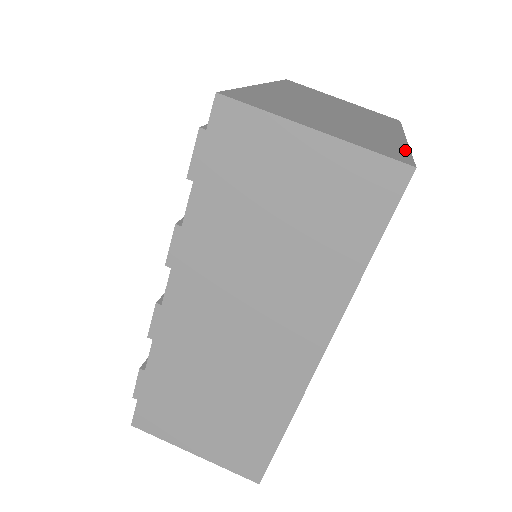
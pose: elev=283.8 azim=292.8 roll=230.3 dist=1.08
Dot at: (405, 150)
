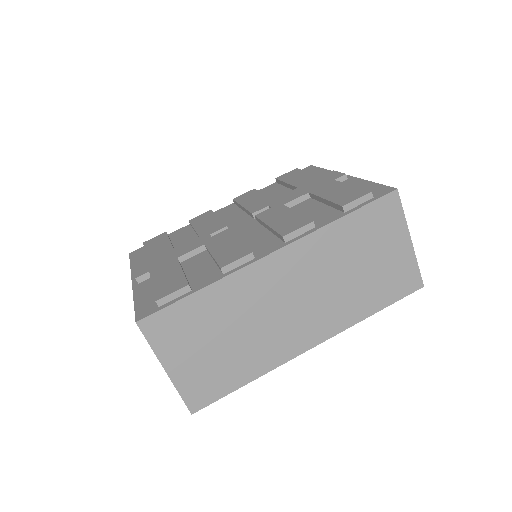
Dot at: occluded
